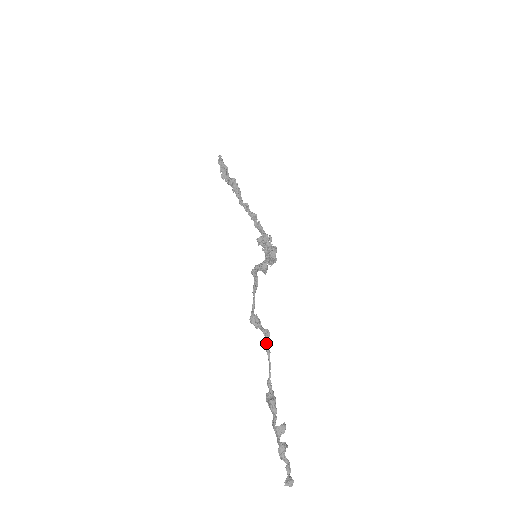
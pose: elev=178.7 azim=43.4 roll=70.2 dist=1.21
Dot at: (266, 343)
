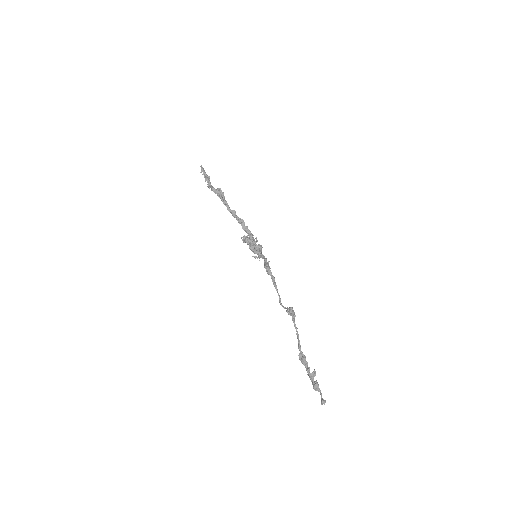
Dot at: (294, 323)
